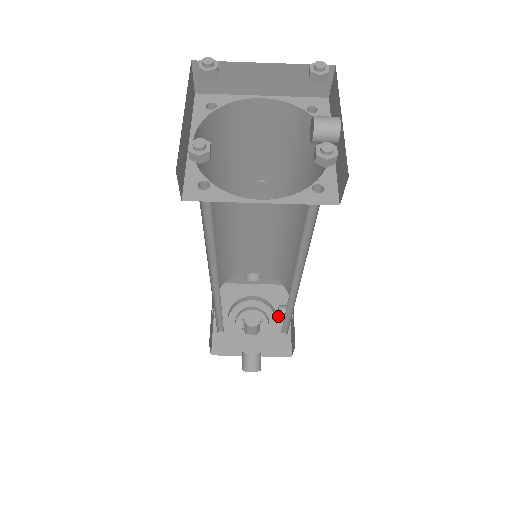
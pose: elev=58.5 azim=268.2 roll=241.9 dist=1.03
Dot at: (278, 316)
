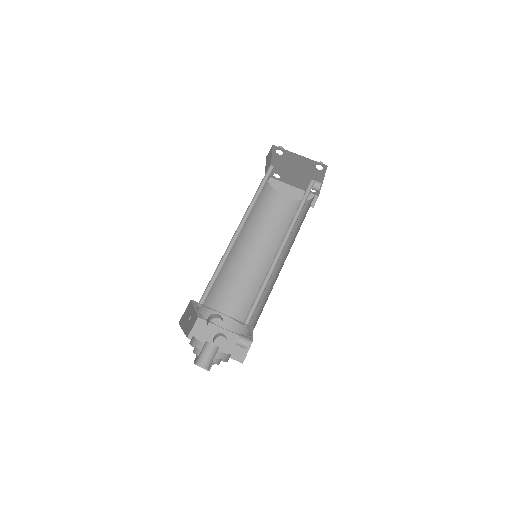
Dot at: (237, 342)
